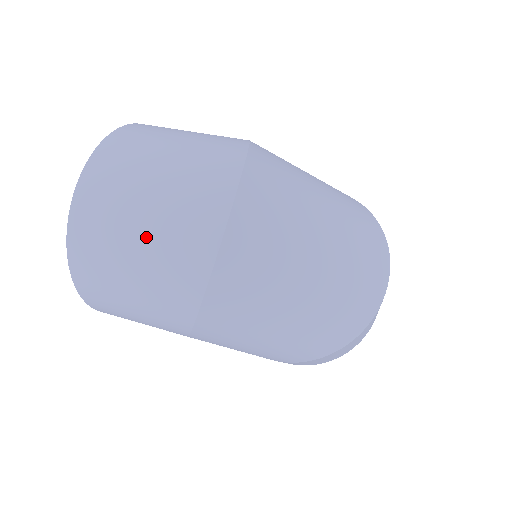
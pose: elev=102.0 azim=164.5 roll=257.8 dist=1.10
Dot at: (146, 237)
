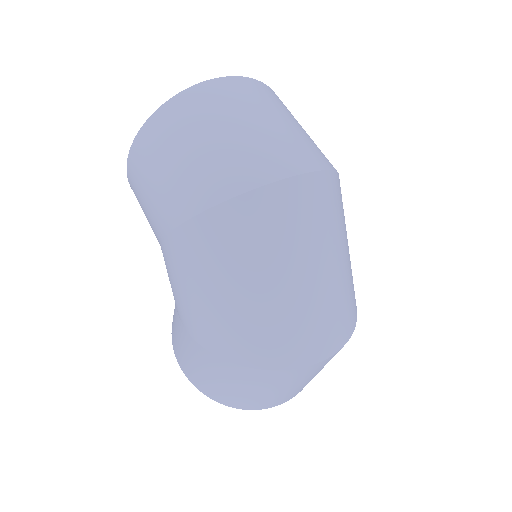
Dot at: (227, 137)
